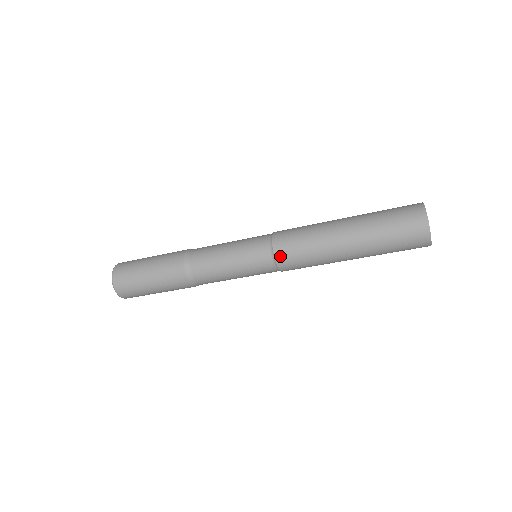
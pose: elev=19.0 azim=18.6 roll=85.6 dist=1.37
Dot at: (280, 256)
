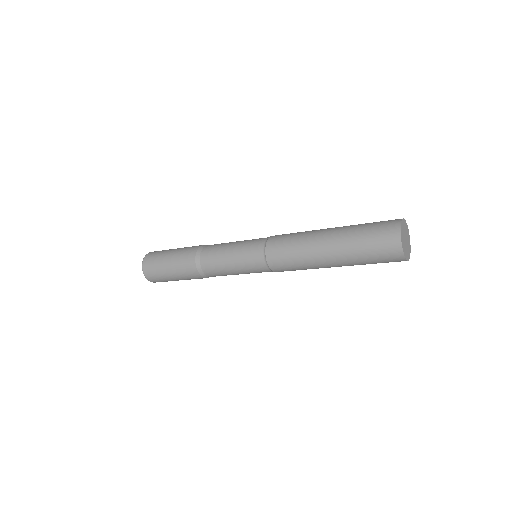
Dot at: (271, 257)
